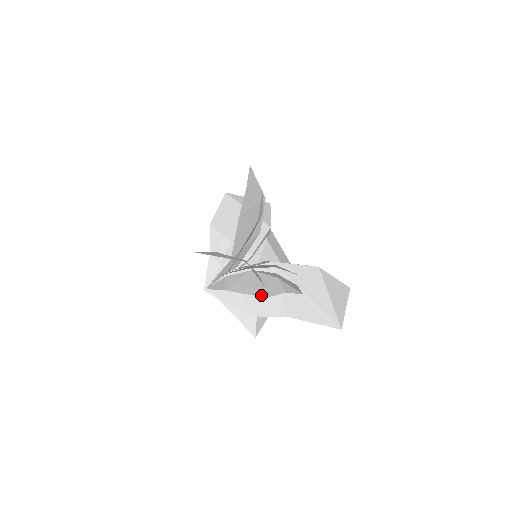
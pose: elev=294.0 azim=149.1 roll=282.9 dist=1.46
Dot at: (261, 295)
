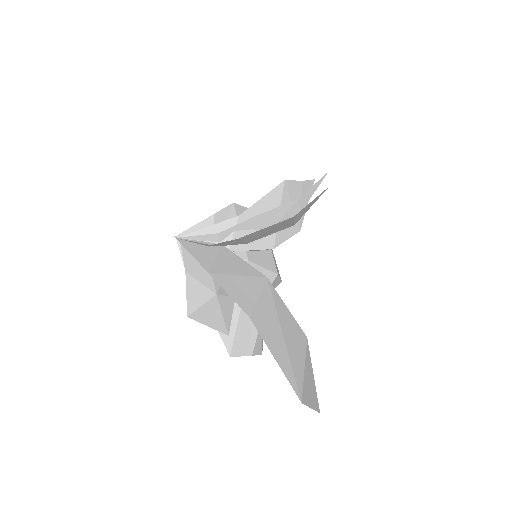
Dot at: occluded
